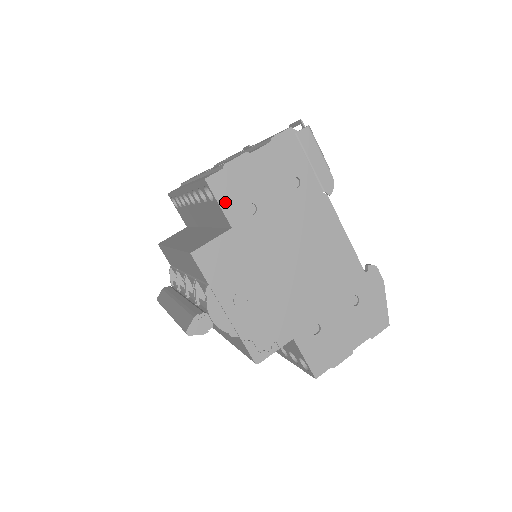
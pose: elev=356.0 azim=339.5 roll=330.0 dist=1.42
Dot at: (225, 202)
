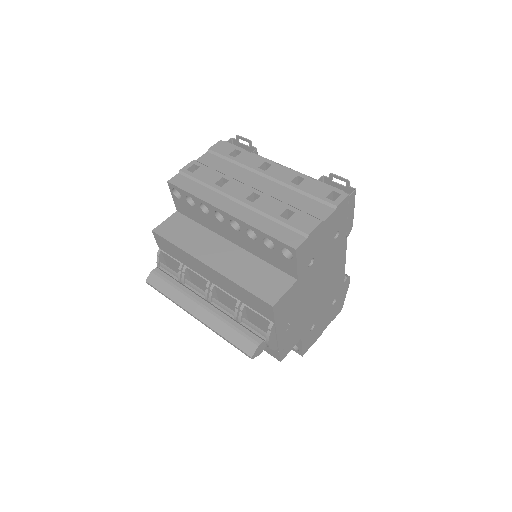
Dot at: (300, 263)
